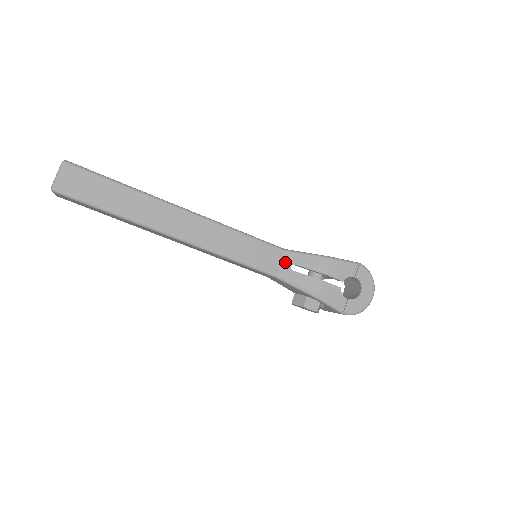
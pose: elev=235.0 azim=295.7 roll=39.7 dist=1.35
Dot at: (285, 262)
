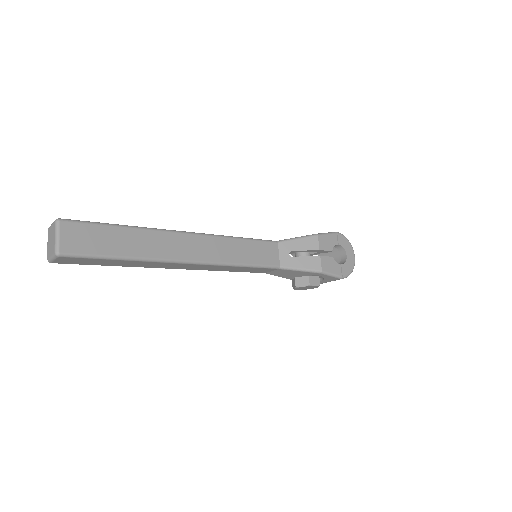
Dot at: (282, 252)
